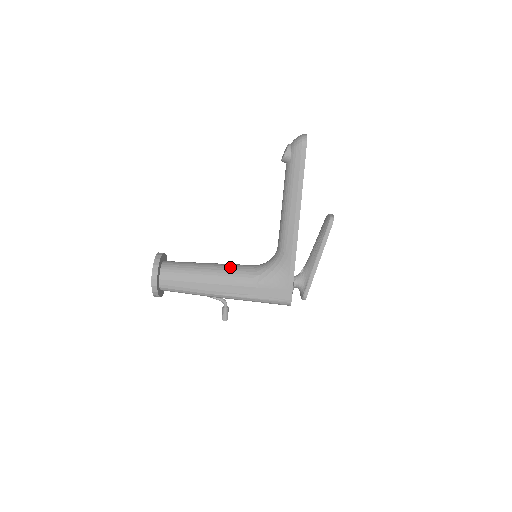
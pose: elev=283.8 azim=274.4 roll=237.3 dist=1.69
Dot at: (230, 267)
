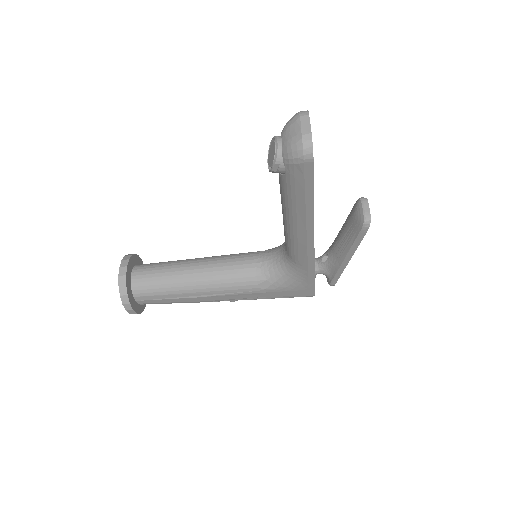
Dot at: (223, 273)
